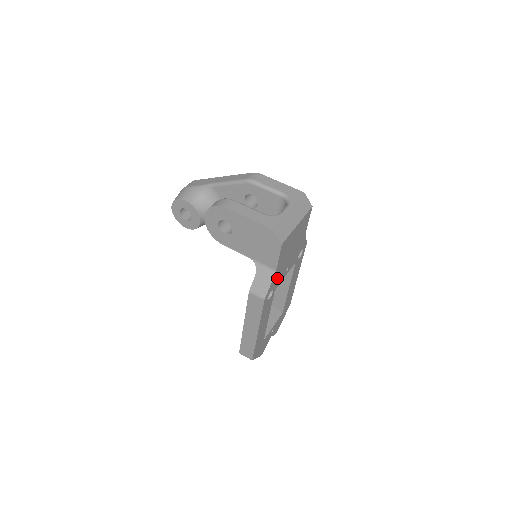
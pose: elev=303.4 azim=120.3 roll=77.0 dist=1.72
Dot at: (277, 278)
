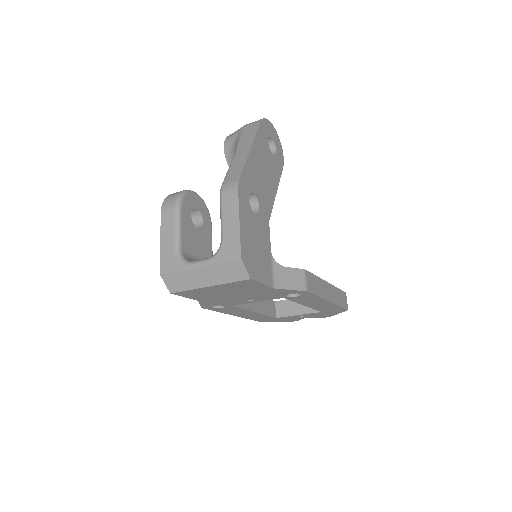
Dot at: (220, 302)
